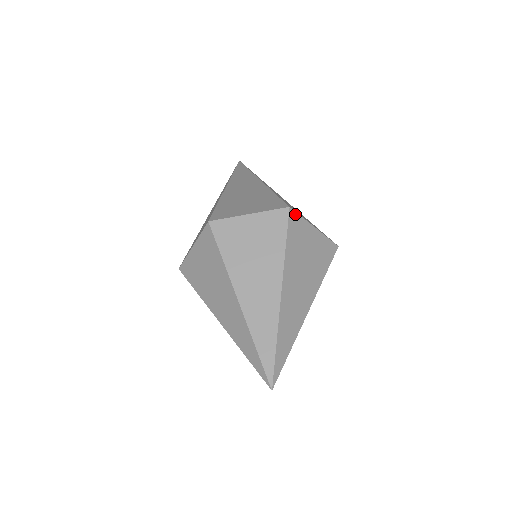
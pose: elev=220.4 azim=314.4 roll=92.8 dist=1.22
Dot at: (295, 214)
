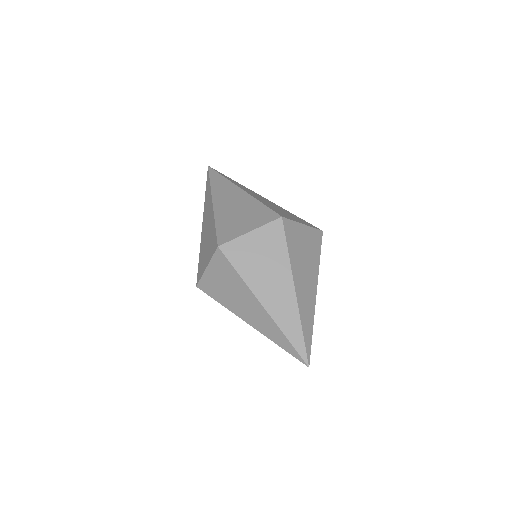
Dot at: (287, 220)
